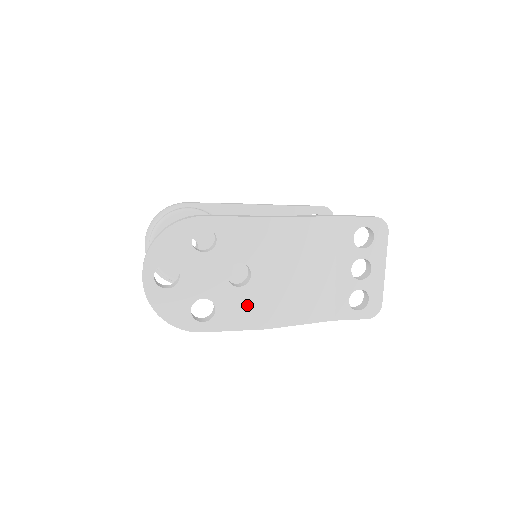
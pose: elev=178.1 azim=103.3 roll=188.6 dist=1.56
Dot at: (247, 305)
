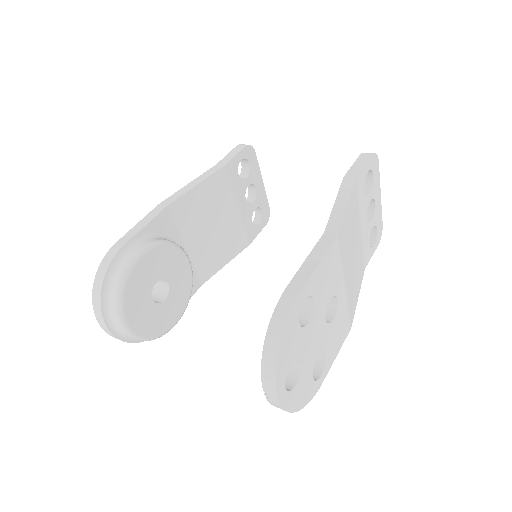
Dot at: (340, 326)
